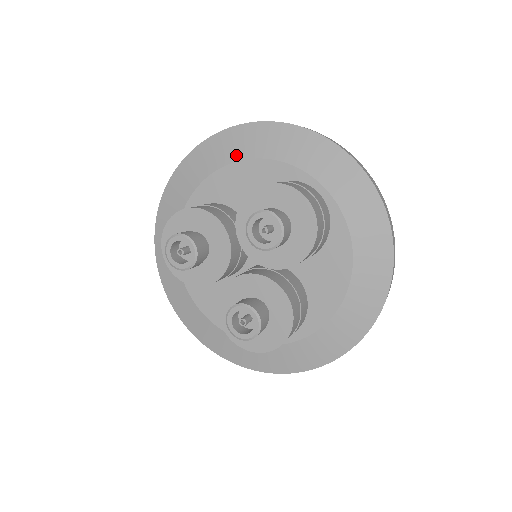
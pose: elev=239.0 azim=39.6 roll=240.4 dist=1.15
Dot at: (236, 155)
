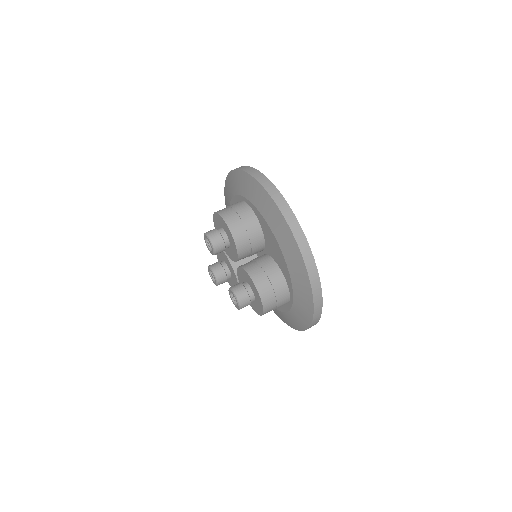
Dot at: occluded
